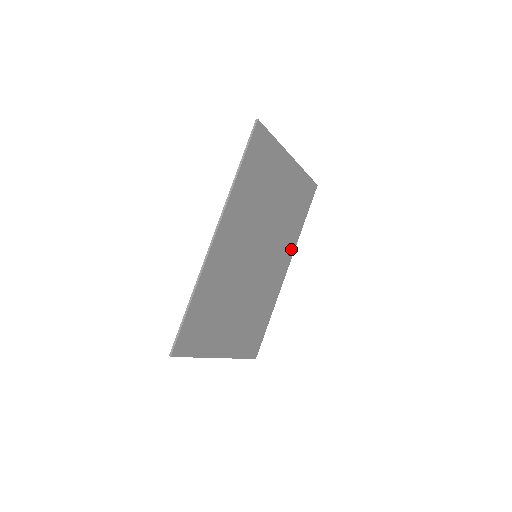
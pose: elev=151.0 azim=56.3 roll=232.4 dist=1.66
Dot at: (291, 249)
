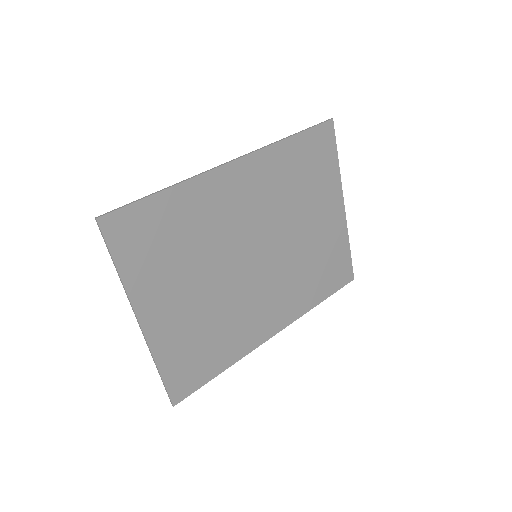
Dot at: (294, 312)
